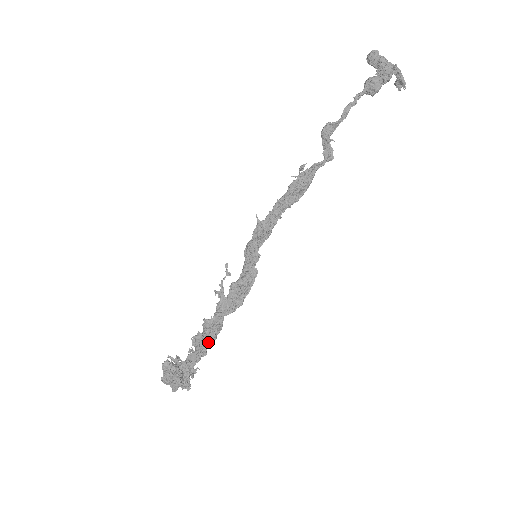
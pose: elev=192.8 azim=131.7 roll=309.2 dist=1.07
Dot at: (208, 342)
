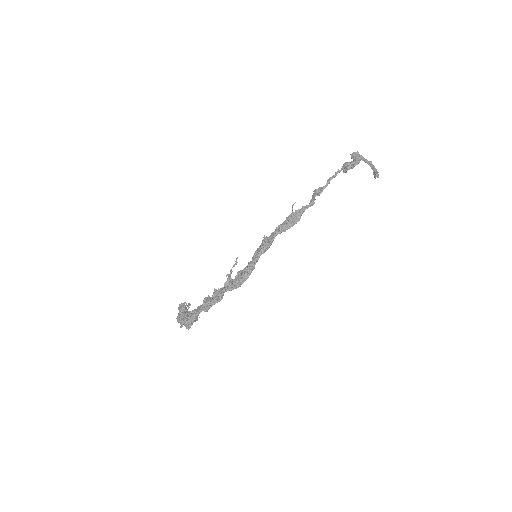
Dot at: (211, 302)
